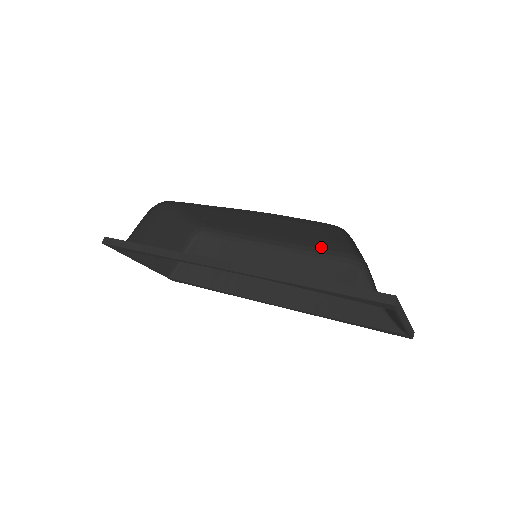
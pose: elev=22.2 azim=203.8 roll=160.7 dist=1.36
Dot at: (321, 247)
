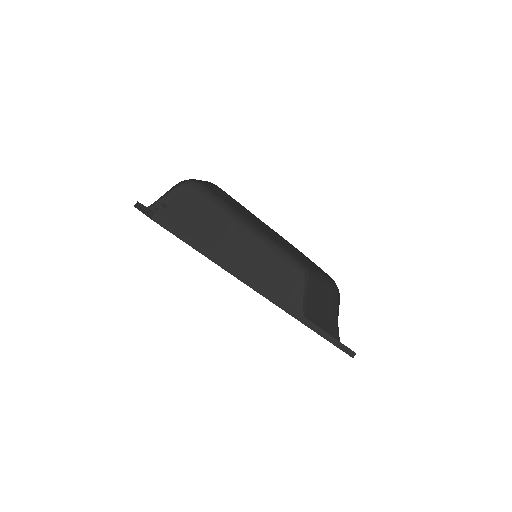
Dot at: (288, 252)
